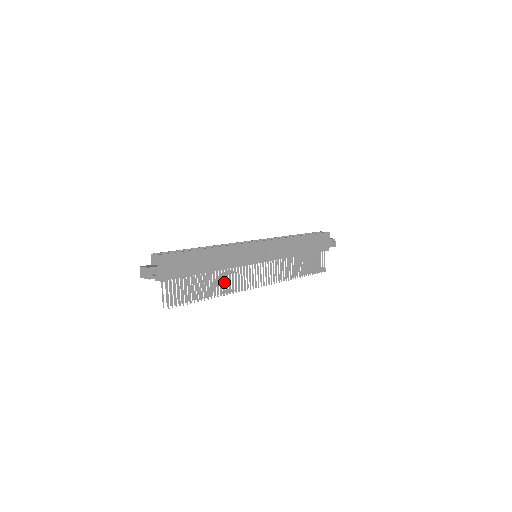
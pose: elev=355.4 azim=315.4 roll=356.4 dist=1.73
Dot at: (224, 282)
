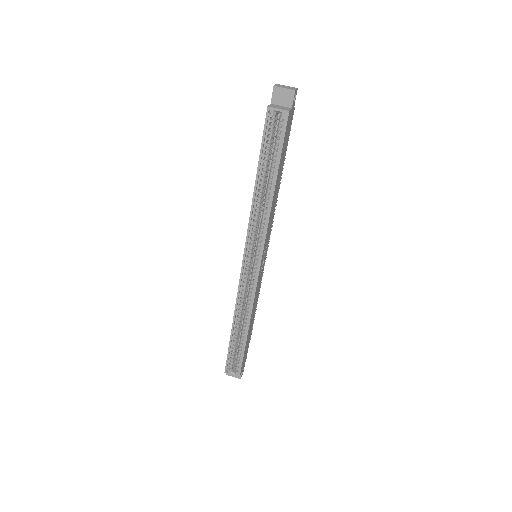
Dot at: occluded
